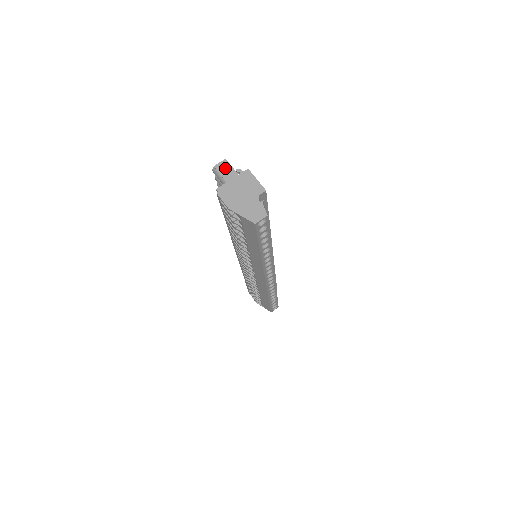
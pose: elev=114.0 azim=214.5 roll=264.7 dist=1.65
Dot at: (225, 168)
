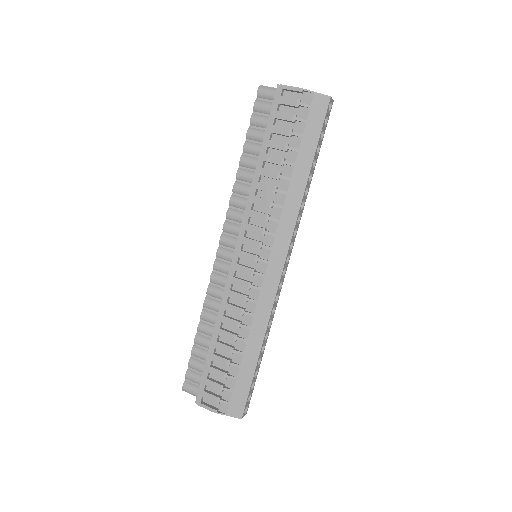
Dot at: occluded
